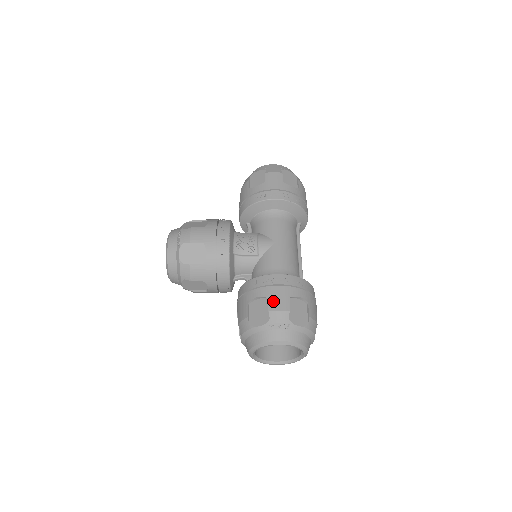
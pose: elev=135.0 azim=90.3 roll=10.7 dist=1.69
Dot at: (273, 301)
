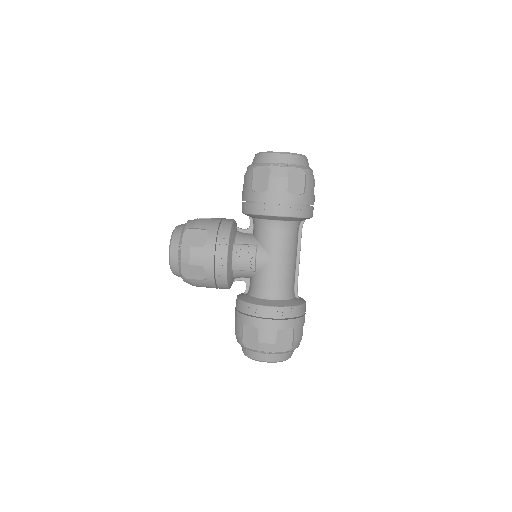
Dot at: (262, 334)
